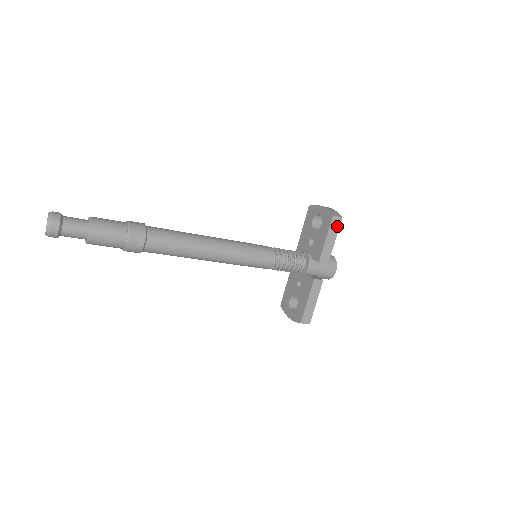
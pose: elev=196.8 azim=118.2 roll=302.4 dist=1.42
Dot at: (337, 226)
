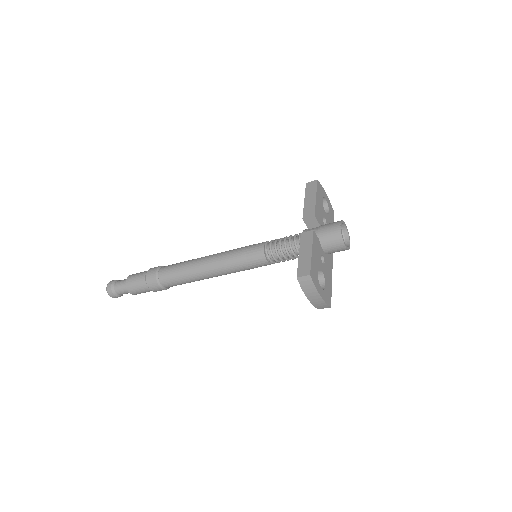
Dot at: (314, 187)
